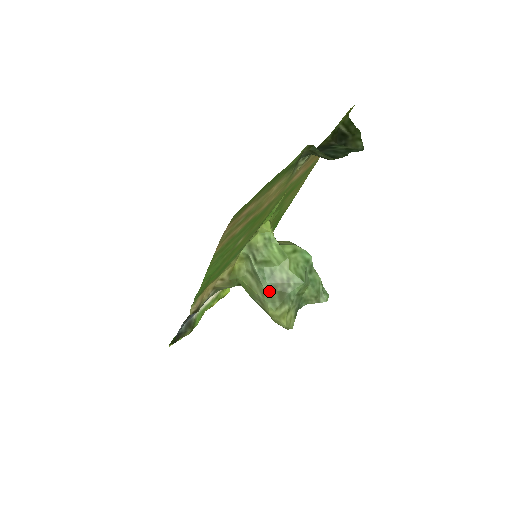
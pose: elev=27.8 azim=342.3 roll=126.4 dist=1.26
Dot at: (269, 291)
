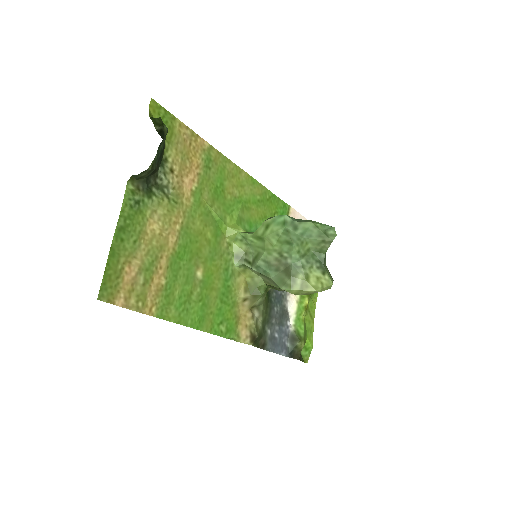
Dot at: (276, 277)
